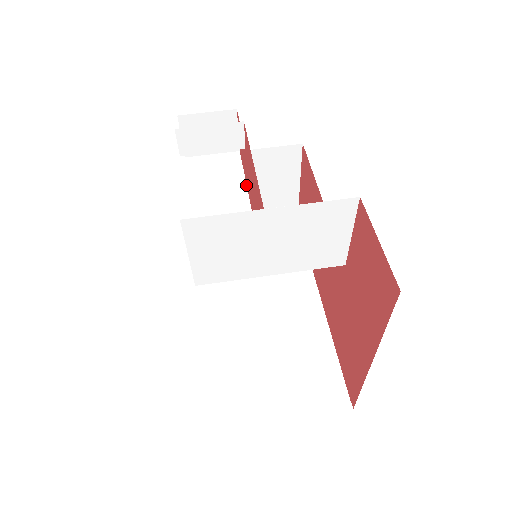
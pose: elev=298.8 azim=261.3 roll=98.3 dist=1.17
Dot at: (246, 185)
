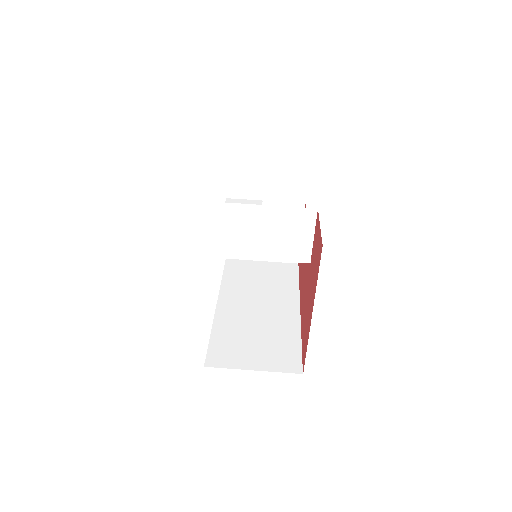
Dot at: occluded
